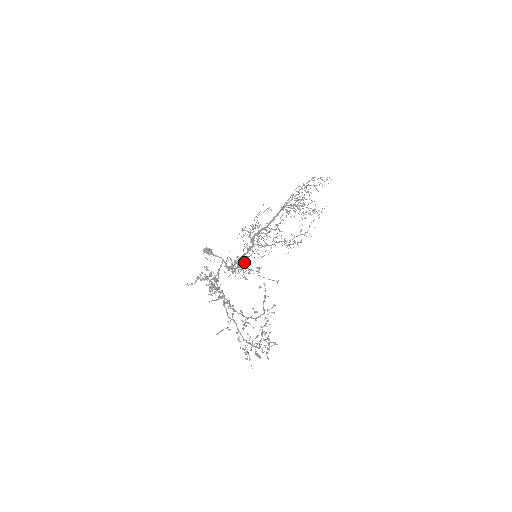
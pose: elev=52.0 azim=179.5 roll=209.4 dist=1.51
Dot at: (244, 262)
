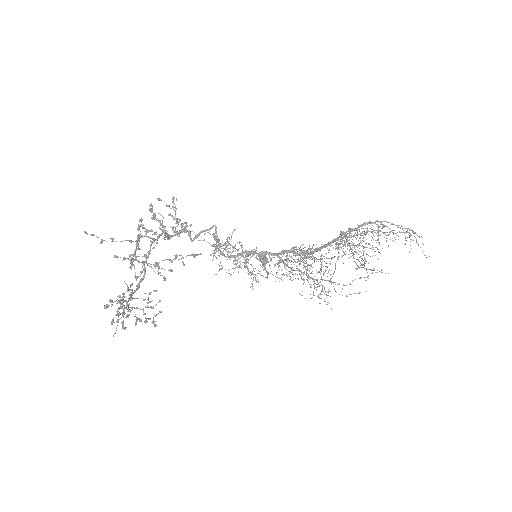
Dot at: occluded
